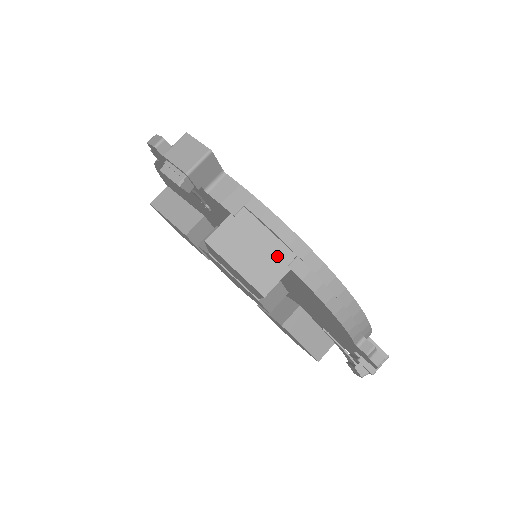
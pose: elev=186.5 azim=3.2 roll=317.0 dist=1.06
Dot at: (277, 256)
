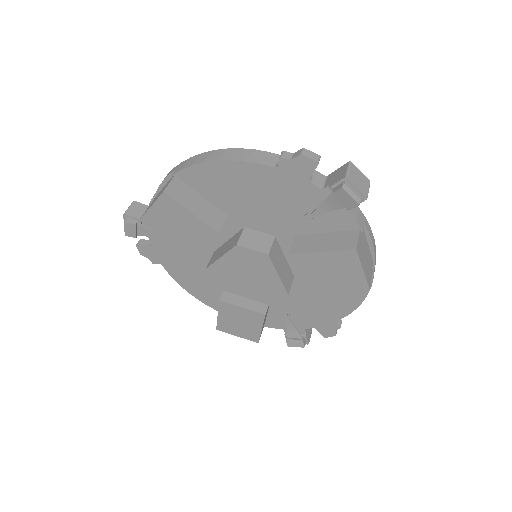
Dot at: occluded
